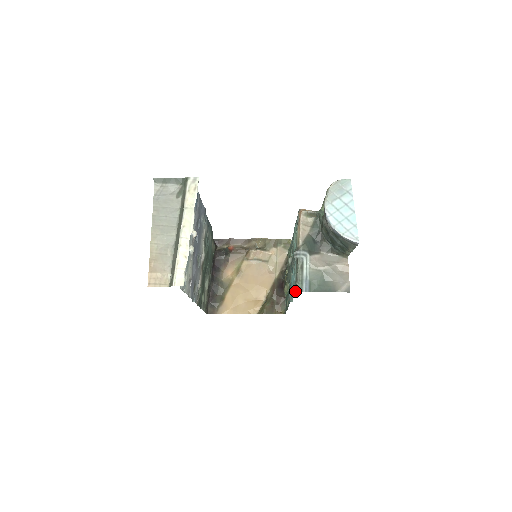
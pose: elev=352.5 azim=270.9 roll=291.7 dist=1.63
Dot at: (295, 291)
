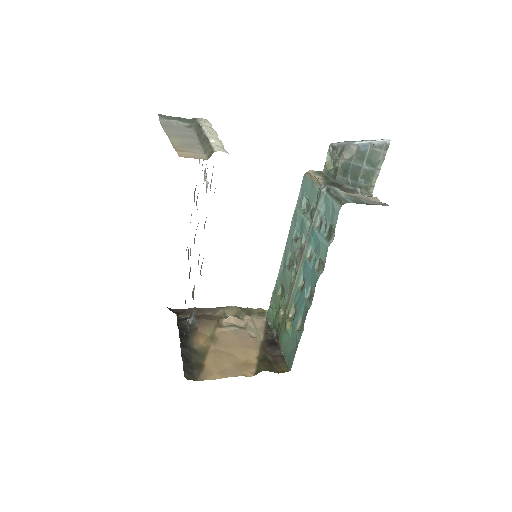
Dot at: (341, 204)
